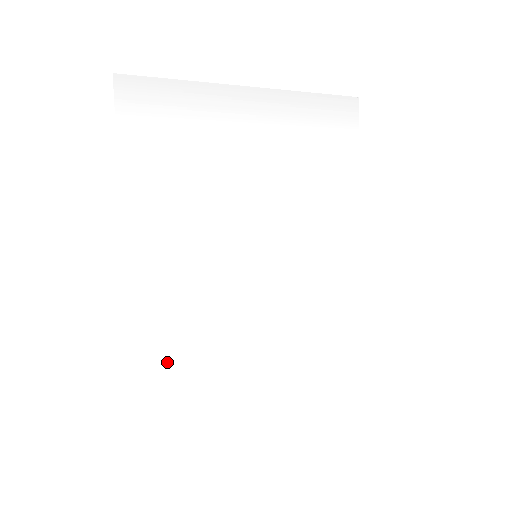
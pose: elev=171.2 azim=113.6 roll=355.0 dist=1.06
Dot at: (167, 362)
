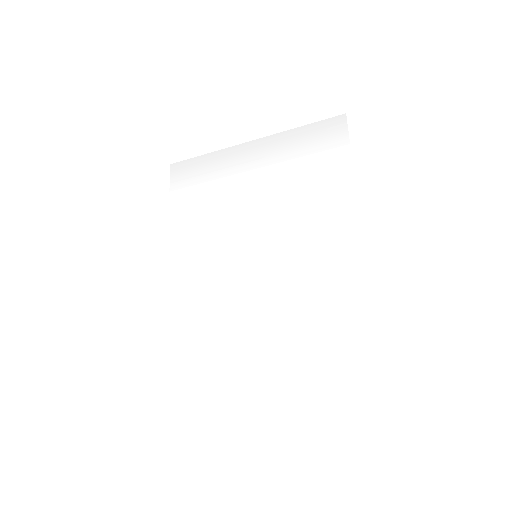
Dot at: (188, 342)
